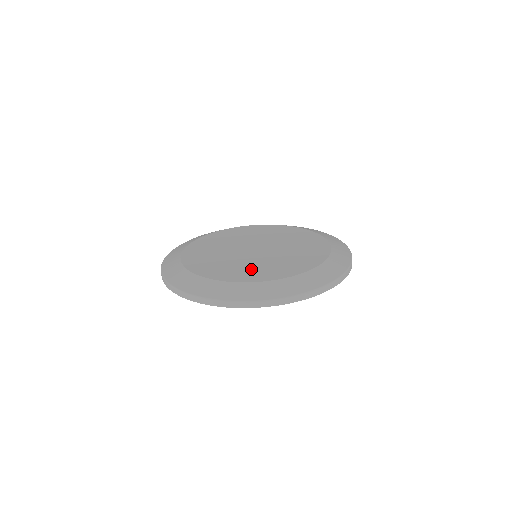
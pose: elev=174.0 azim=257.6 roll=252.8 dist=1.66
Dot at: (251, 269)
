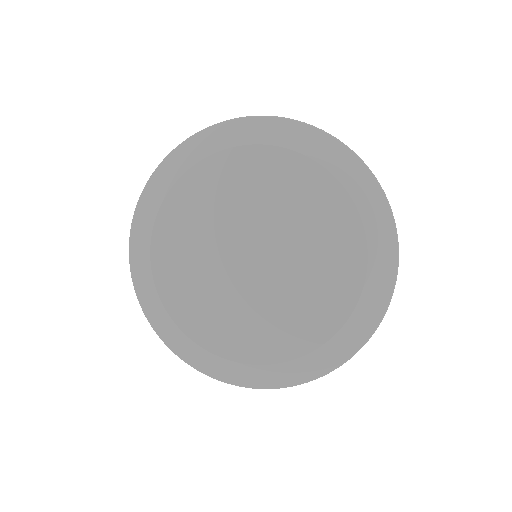
Dot at: (250, 328)
